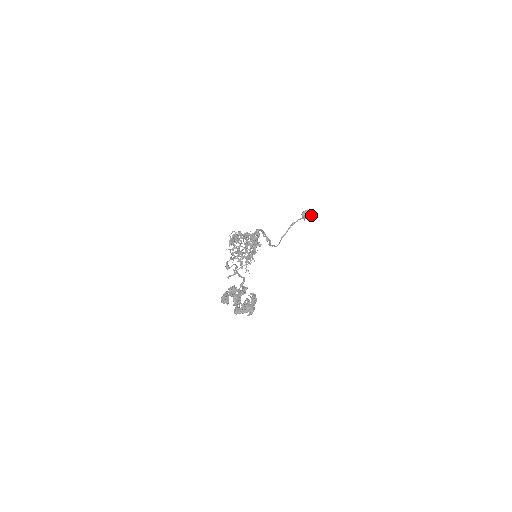
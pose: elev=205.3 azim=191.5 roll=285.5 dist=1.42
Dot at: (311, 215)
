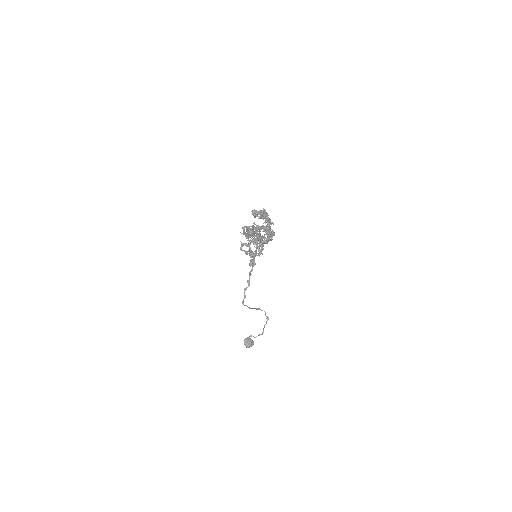
Dot at: (251, 346)
